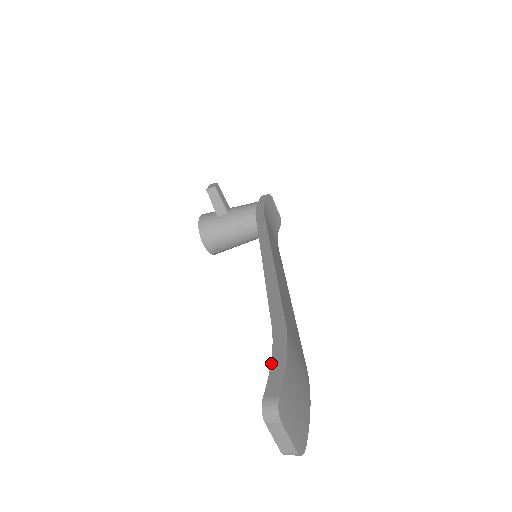
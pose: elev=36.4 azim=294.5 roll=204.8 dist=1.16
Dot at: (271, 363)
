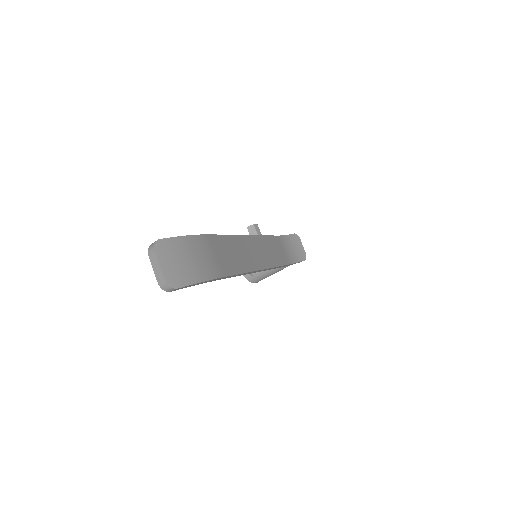
Dot at: occluded
